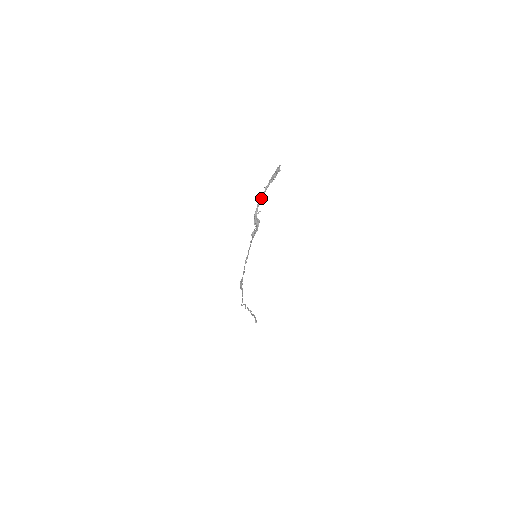
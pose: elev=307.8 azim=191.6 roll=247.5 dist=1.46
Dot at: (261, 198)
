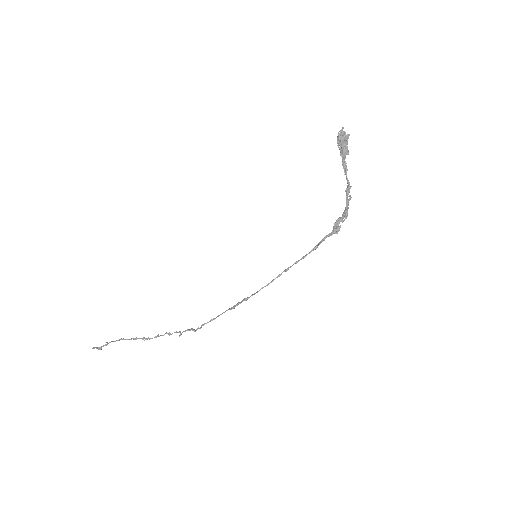
Dot at: occluded
